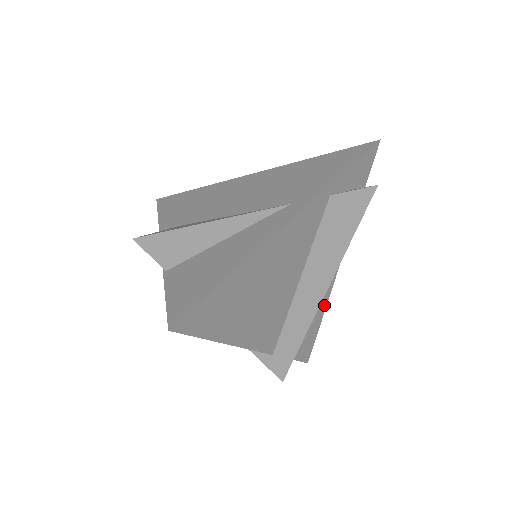
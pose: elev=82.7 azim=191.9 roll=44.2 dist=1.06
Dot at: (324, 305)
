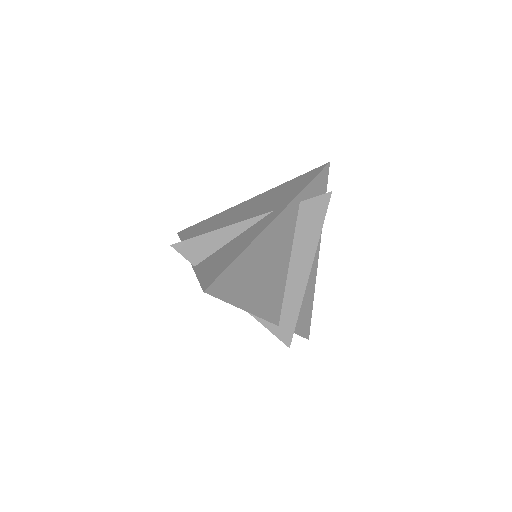
Dot at: (313, 289)
